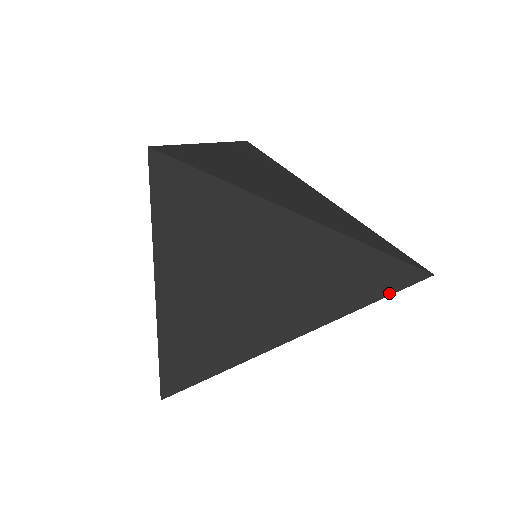
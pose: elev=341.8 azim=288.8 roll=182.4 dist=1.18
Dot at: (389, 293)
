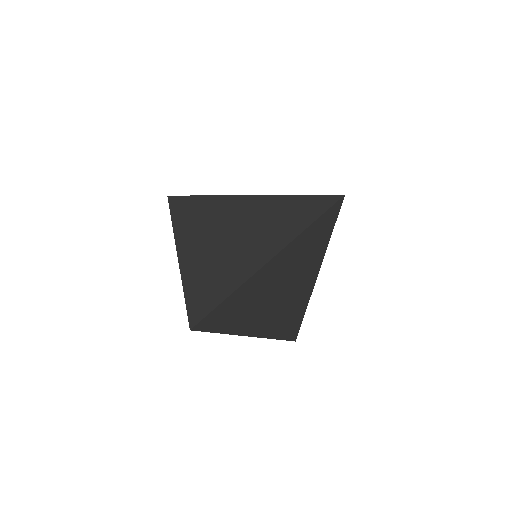
Dot at: (319, 215)
